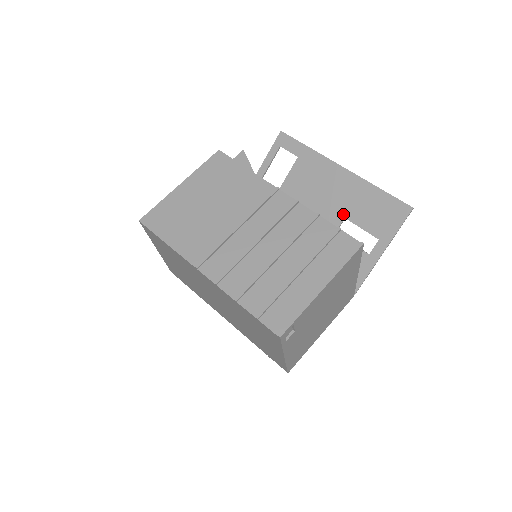
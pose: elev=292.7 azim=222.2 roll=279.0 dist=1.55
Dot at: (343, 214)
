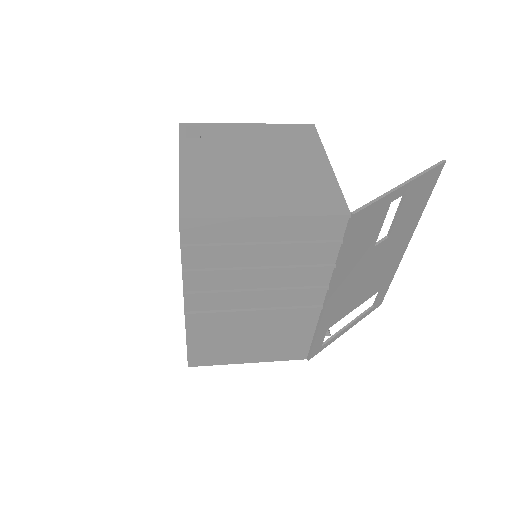
Dot at: (387, 238)
